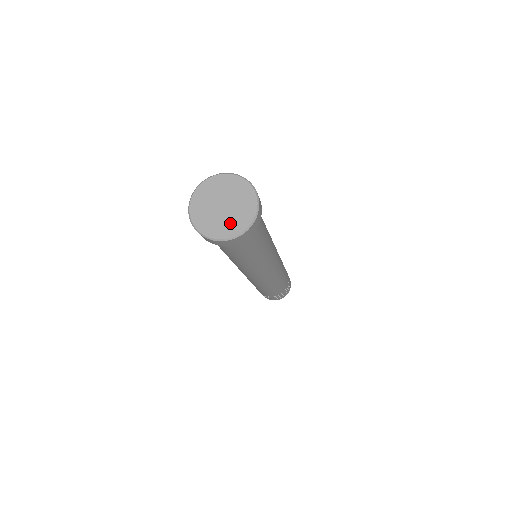
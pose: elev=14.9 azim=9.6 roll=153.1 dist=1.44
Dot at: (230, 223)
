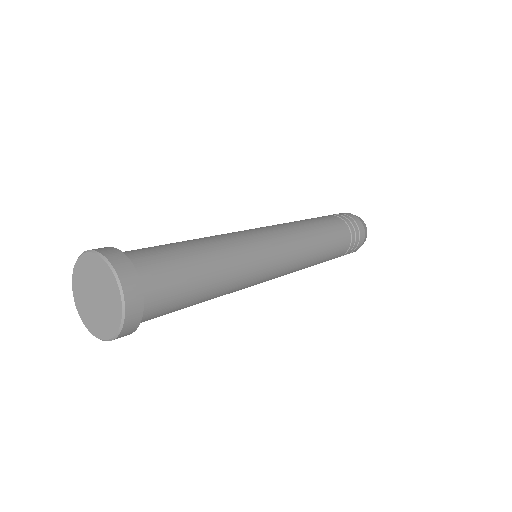
Dot at: (109, 314)
